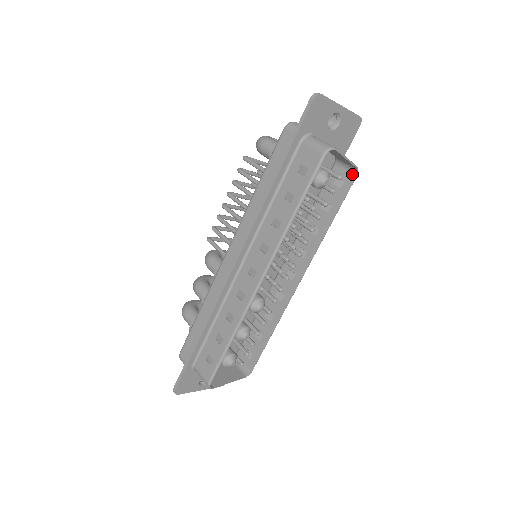
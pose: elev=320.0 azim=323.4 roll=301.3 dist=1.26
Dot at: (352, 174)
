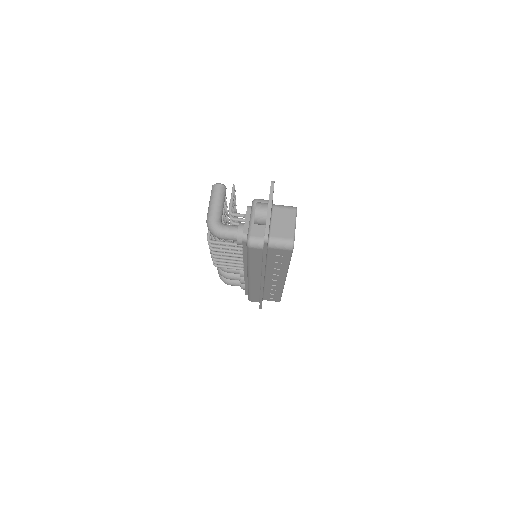
Dot at: occluded
